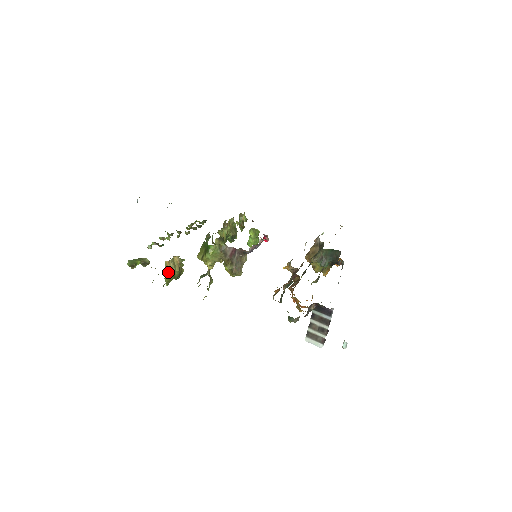
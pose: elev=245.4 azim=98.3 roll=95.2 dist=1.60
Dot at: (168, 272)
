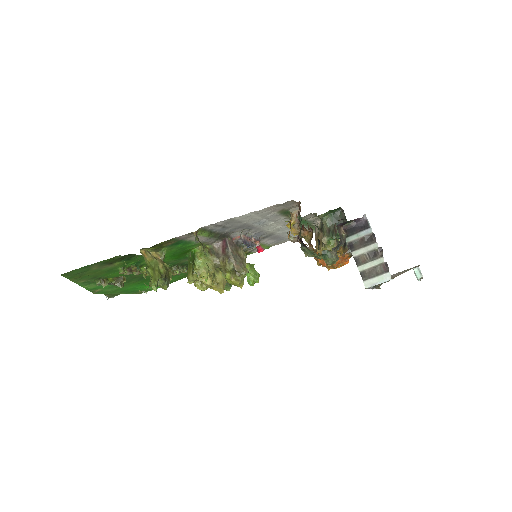
Dot at: (148, 263)
